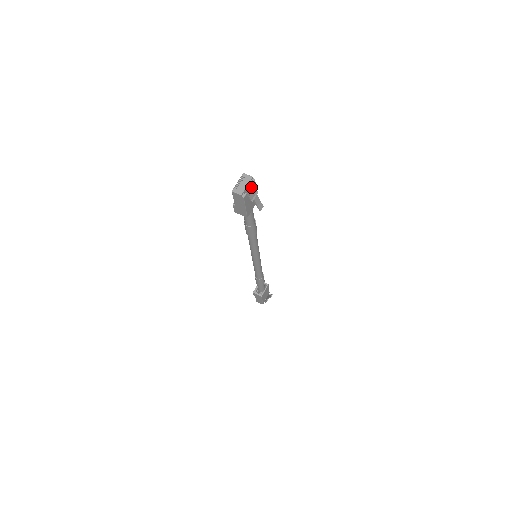
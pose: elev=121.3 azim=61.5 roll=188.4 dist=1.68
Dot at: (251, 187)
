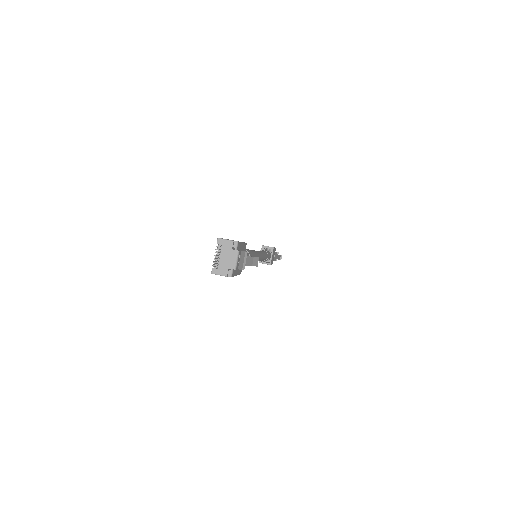
Dot at: (237, 260)
